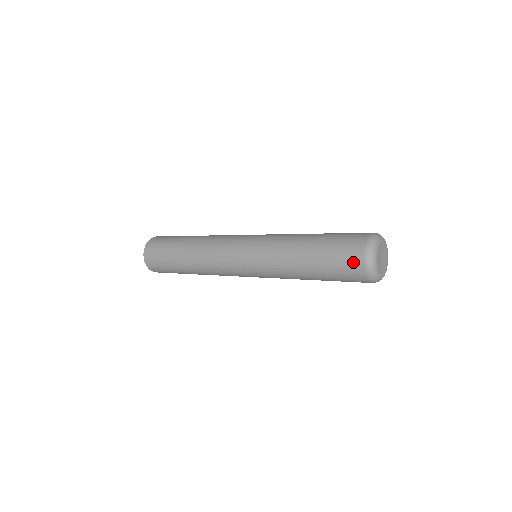
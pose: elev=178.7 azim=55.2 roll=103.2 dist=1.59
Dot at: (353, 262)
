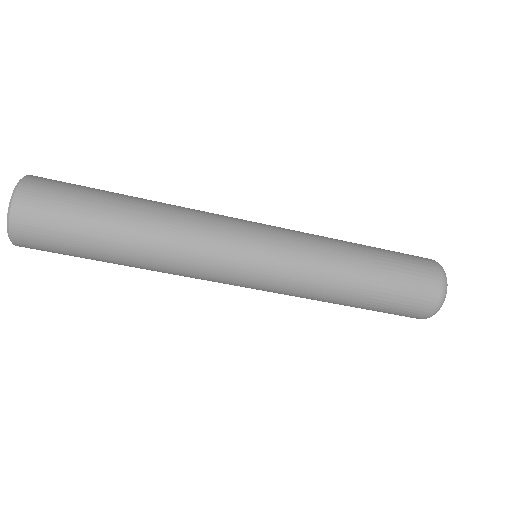
Dot at: (428, 292)
